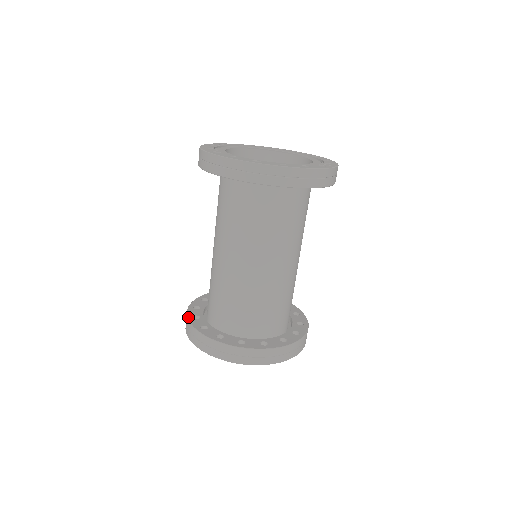
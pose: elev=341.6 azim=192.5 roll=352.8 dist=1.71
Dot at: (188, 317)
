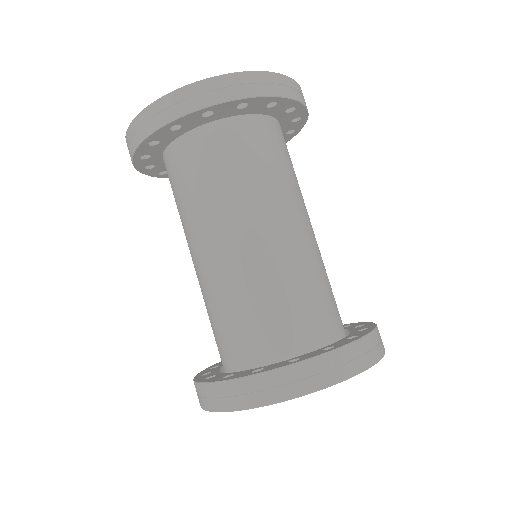
Dot at: occluded
